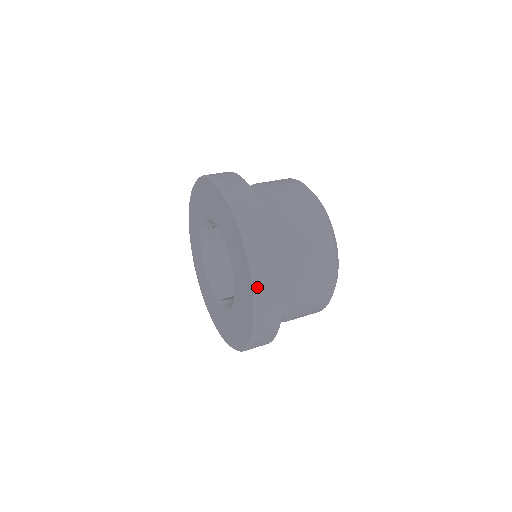
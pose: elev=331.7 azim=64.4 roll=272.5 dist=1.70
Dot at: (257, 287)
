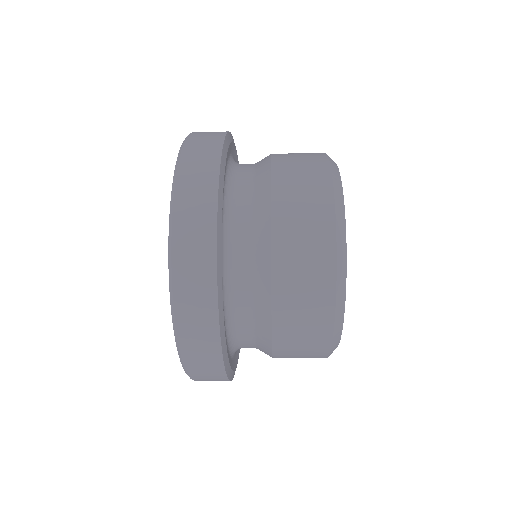
Dot at: (178, 327)
